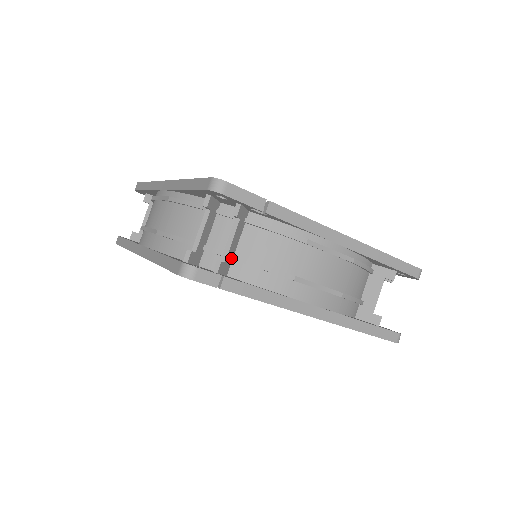
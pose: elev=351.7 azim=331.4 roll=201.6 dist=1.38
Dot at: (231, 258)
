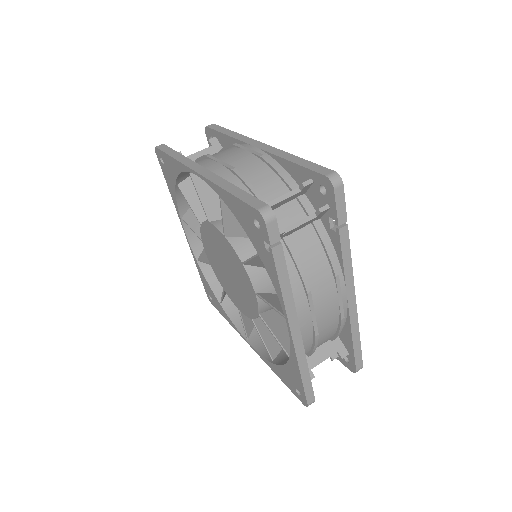
Dot at: (283, 236)
